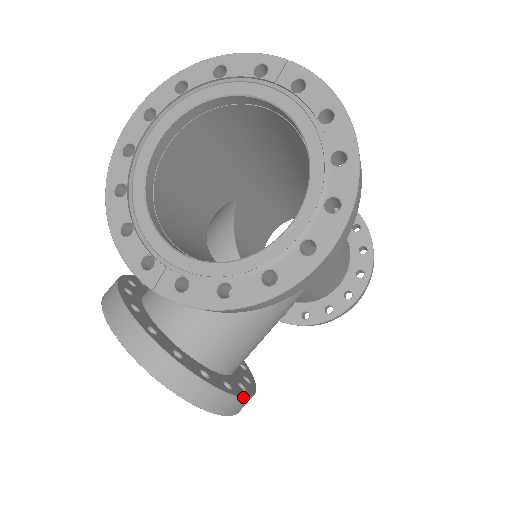
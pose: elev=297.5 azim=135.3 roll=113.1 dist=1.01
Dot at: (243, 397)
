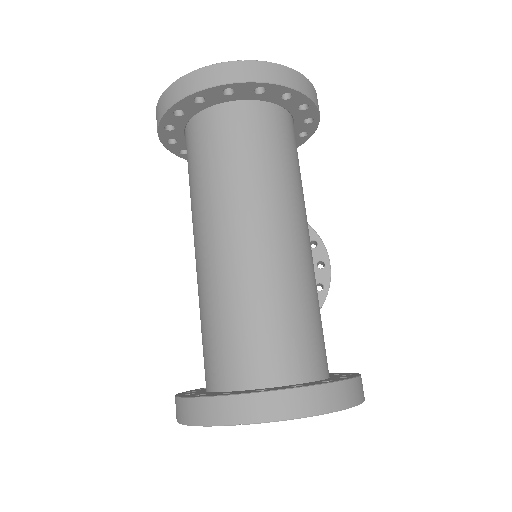
Dot at: (330, 278)
